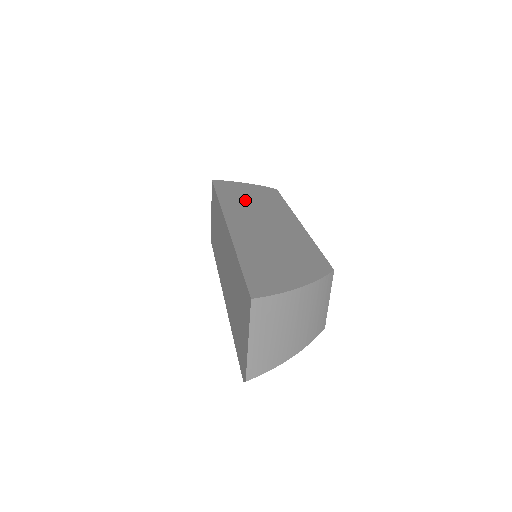
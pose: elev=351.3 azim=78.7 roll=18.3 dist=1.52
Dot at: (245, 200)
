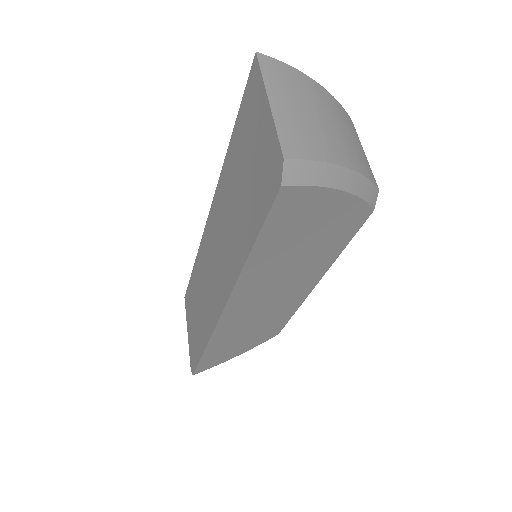
Dot at: occluded
